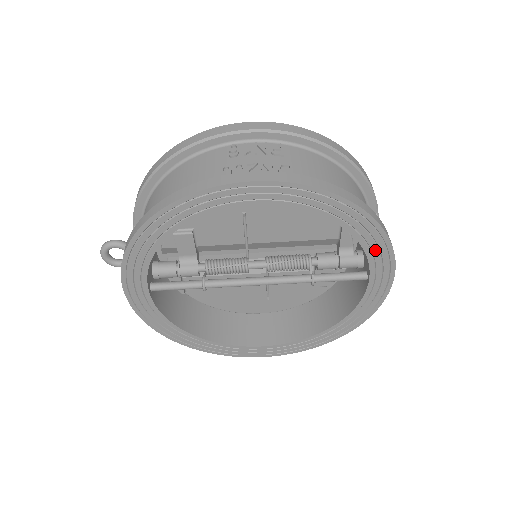
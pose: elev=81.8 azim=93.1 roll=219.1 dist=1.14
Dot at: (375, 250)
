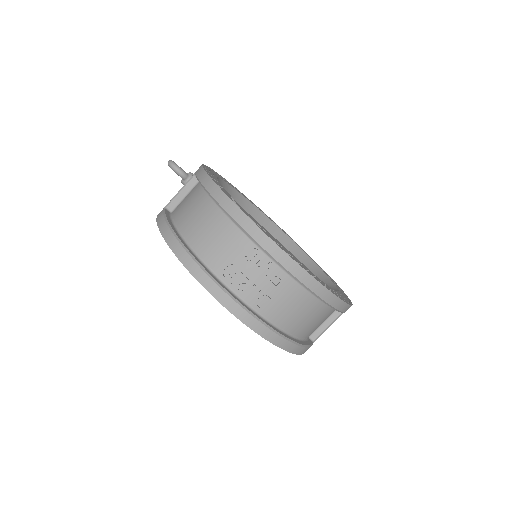
Dot at: occluded
